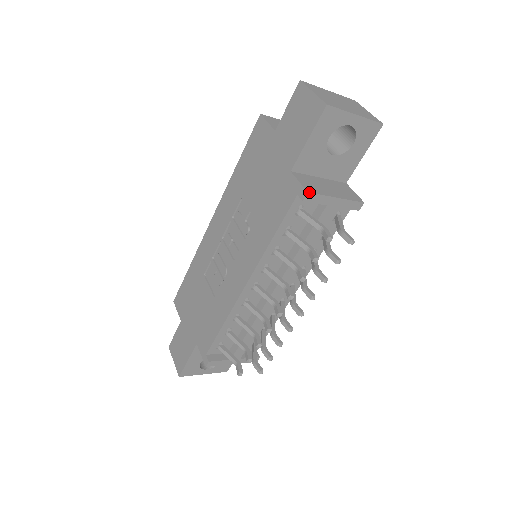
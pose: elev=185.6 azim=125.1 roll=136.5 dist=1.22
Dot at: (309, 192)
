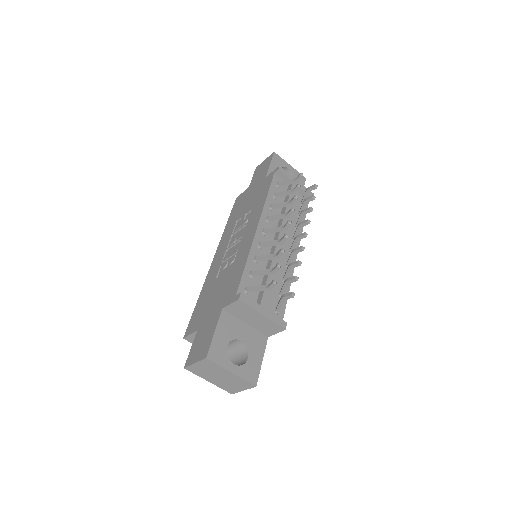
Dot at: (280, 166)
